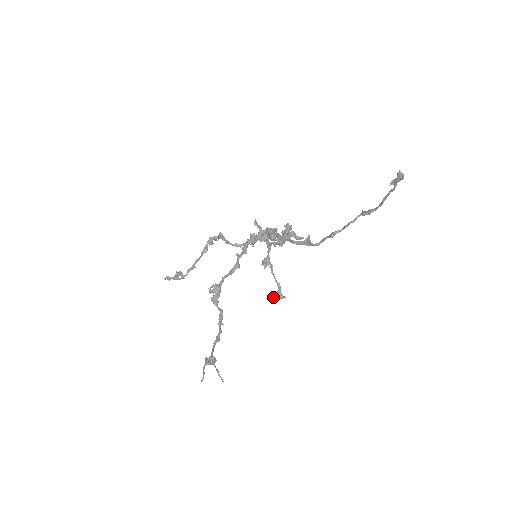
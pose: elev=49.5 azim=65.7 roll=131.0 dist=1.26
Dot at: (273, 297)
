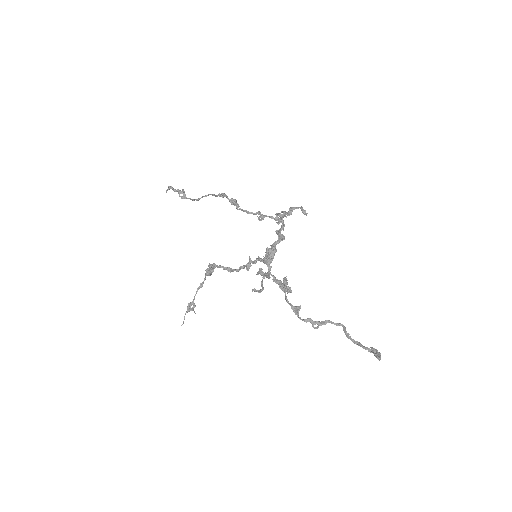
Dot at: (255, 290)
